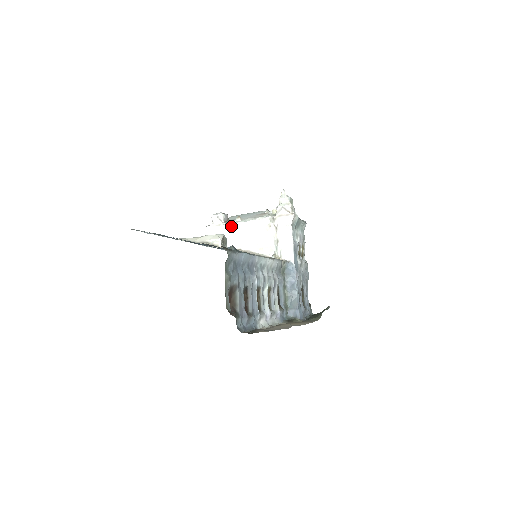
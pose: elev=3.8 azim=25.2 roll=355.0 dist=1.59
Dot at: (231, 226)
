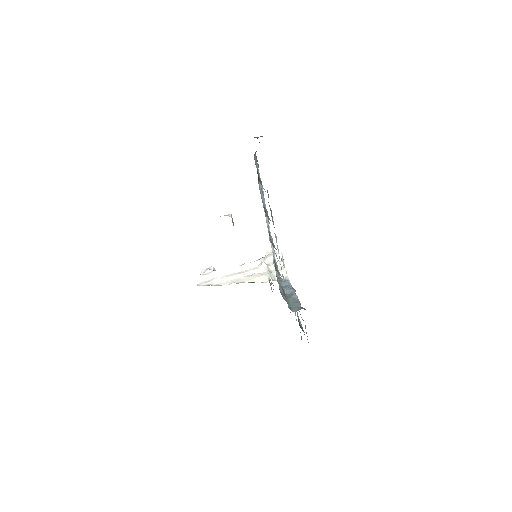
Dot at: (222, 271)
